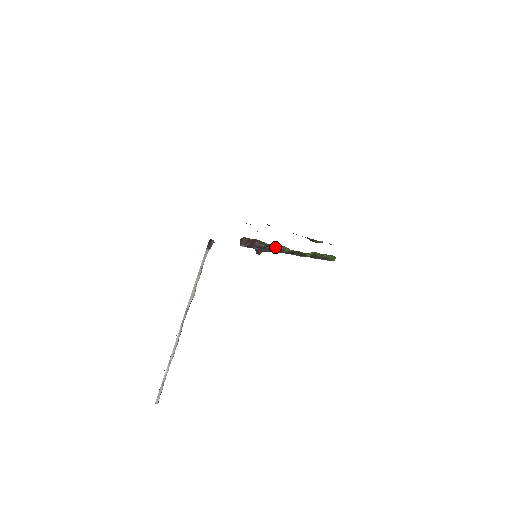
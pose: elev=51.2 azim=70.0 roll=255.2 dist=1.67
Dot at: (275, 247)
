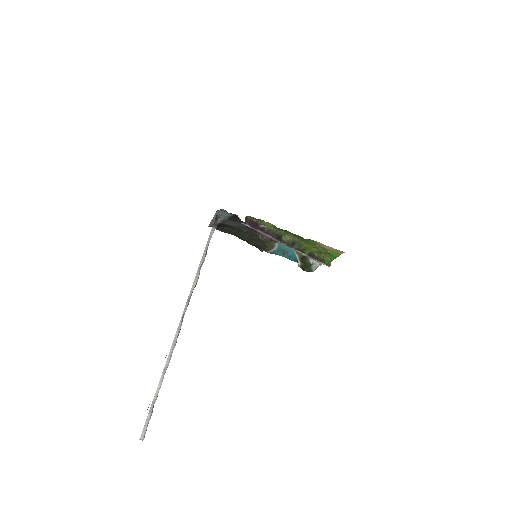
Dot at: (276, 234)
